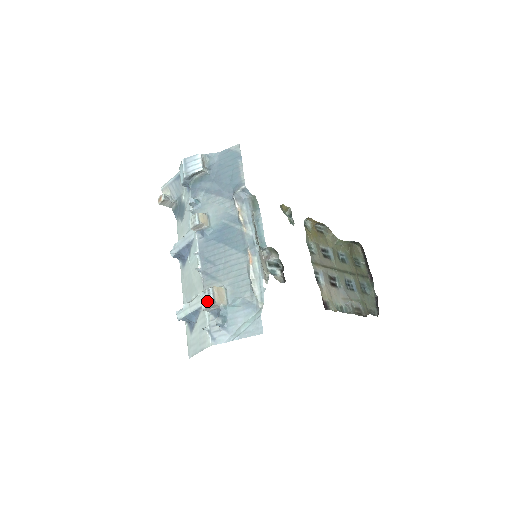
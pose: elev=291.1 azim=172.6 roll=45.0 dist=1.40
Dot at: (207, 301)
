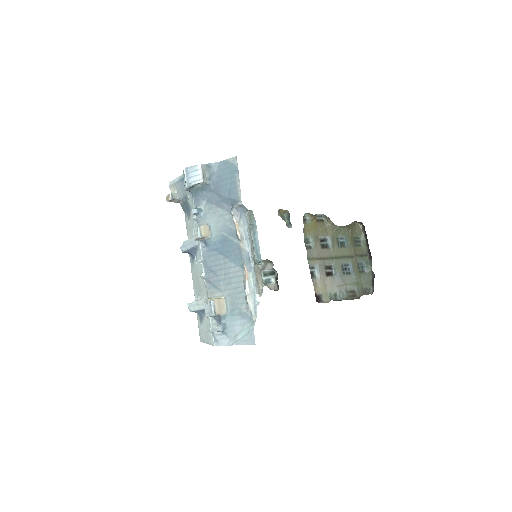
Dot at: (209, 312)
